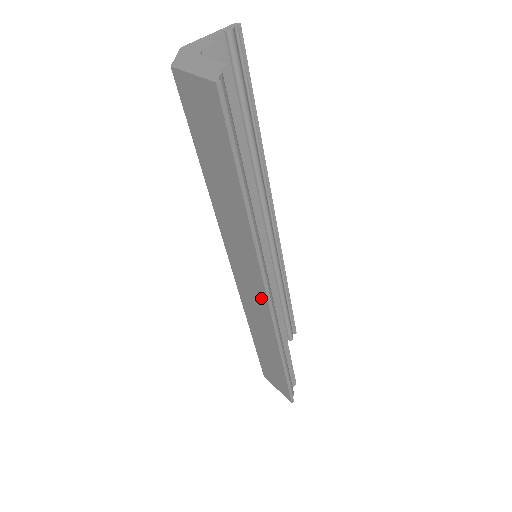
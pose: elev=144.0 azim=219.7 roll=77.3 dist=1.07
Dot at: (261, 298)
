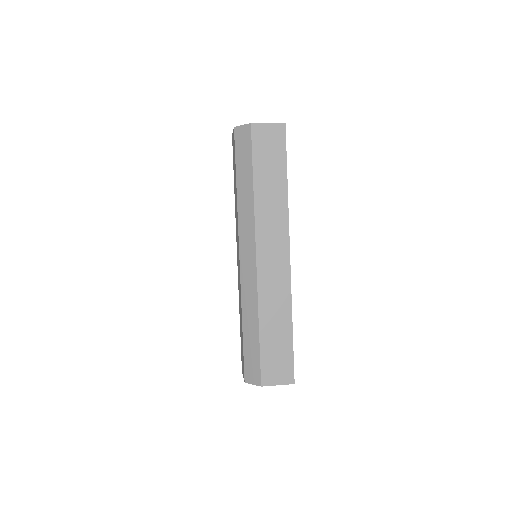
Dot at: (284, 261)
